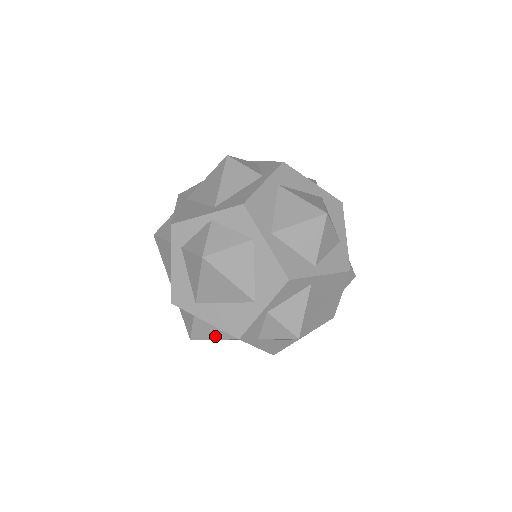
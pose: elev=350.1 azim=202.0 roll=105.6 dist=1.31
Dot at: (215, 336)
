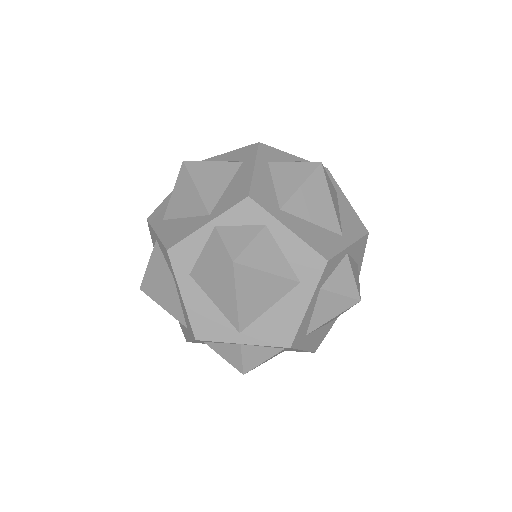
Dot at: (272, 267)
